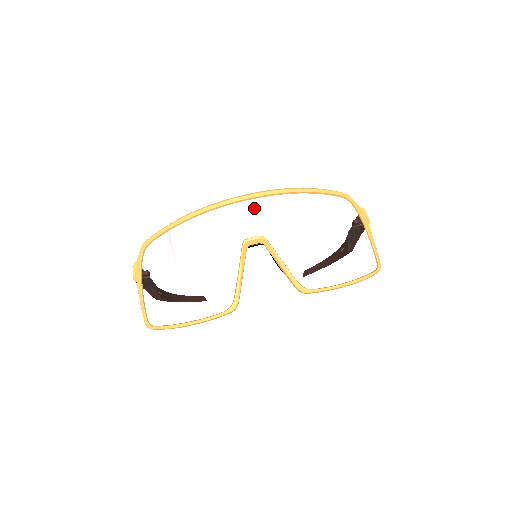
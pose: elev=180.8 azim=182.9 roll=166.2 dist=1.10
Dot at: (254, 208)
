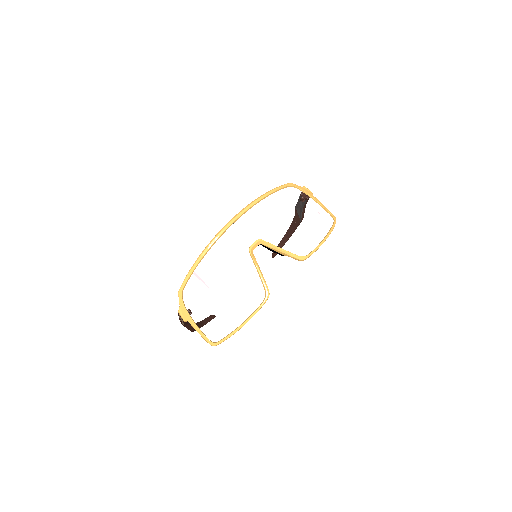
Dot at: (242, 225)
